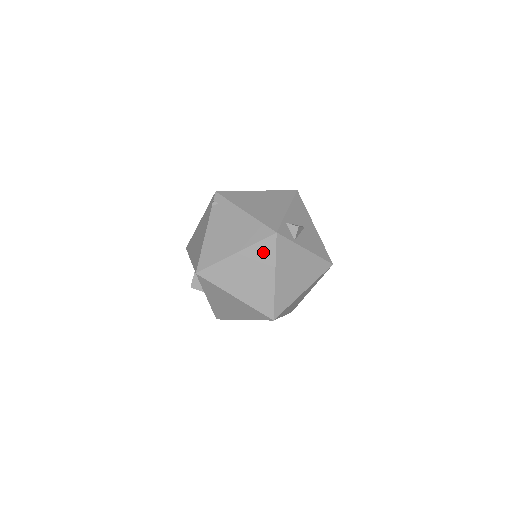
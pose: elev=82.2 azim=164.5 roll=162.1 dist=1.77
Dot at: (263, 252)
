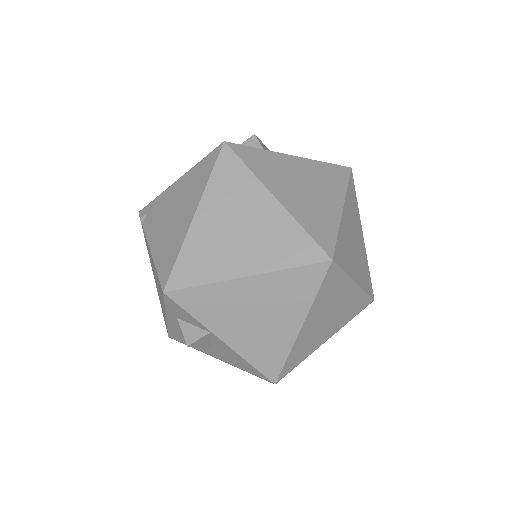
Dot at: (229, 180)
